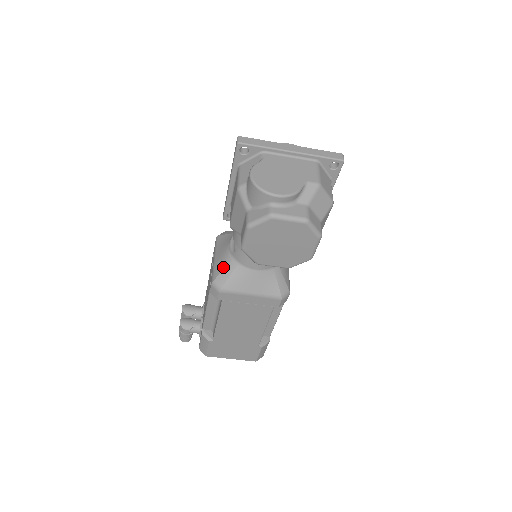
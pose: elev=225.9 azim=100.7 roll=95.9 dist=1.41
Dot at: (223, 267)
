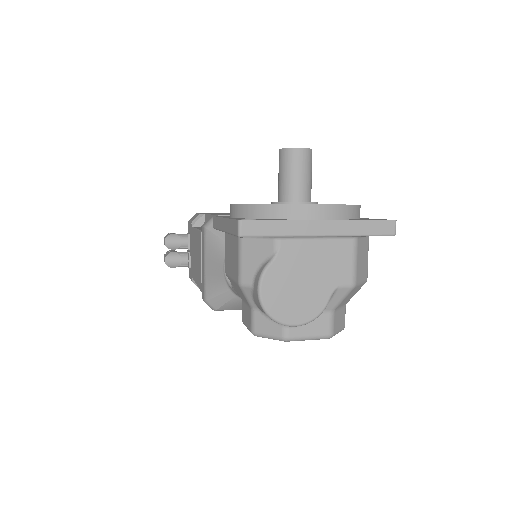
Dot at: (217, 292)
